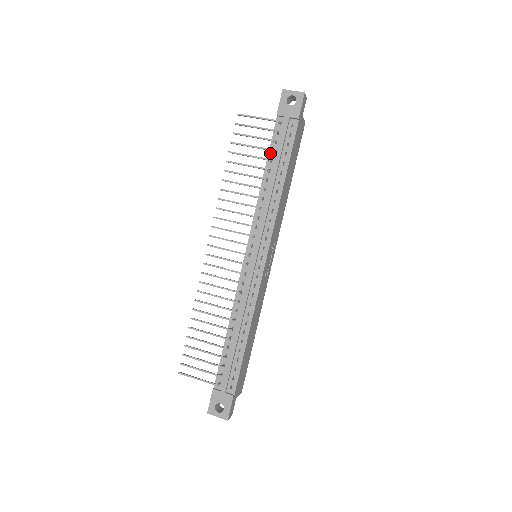
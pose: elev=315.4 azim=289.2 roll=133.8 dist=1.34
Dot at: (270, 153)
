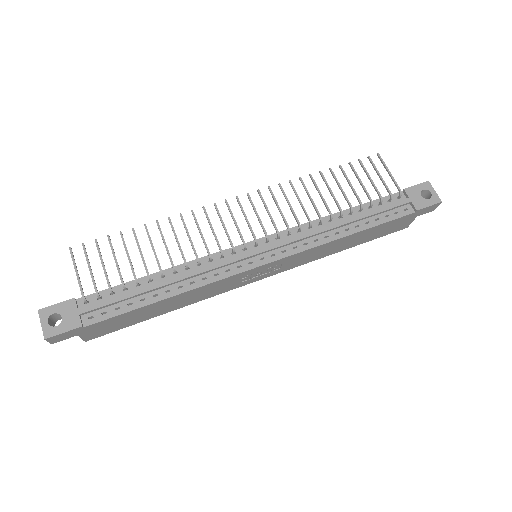
Dot at: (366, 205)
